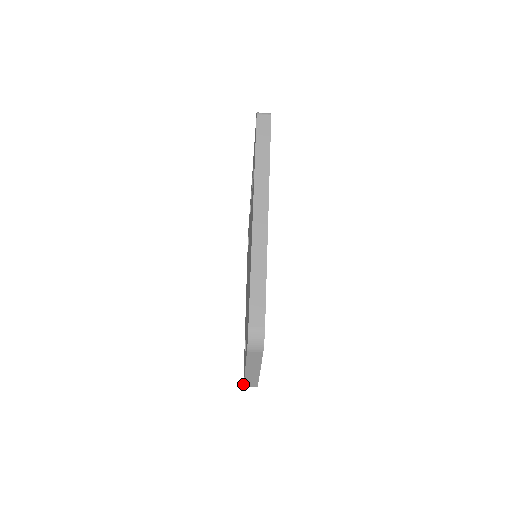
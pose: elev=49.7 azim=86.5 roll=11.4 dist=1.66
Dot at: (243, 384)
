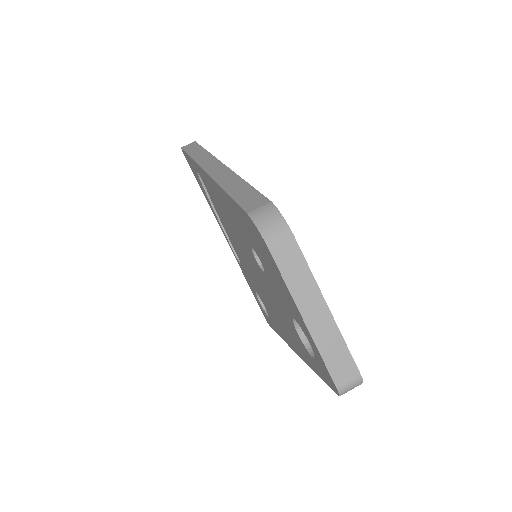
Dot at: (336, 393)
